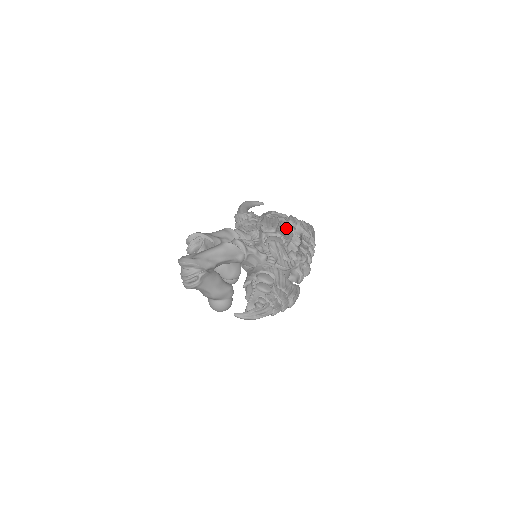
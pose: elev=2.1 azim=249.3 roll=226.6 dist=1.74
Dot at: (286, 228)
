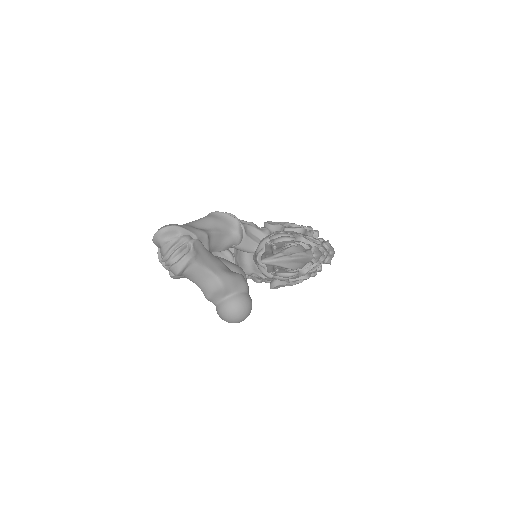
Dot at: occluded
